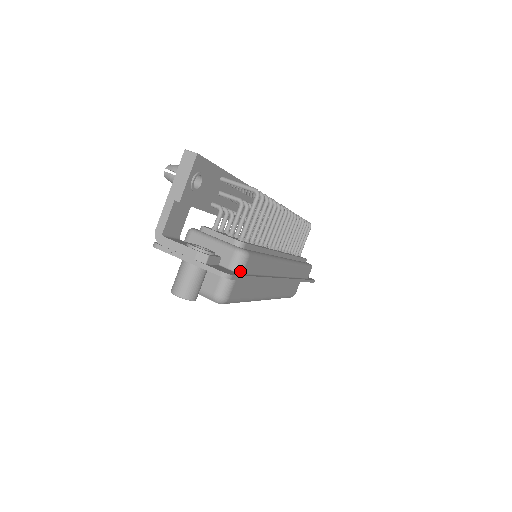
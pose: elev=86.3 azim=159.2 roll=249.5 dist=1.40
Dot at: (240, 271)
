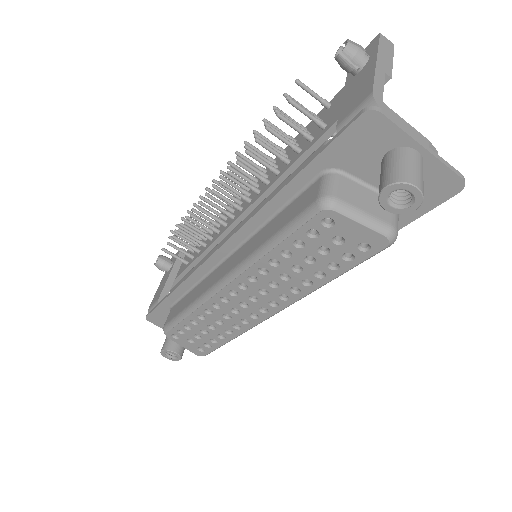
Dot at: occluded
